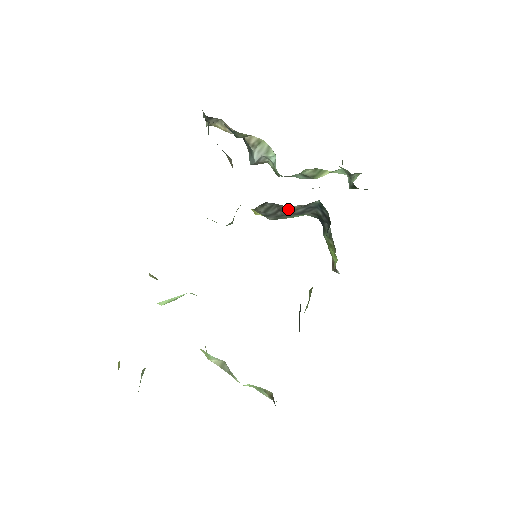
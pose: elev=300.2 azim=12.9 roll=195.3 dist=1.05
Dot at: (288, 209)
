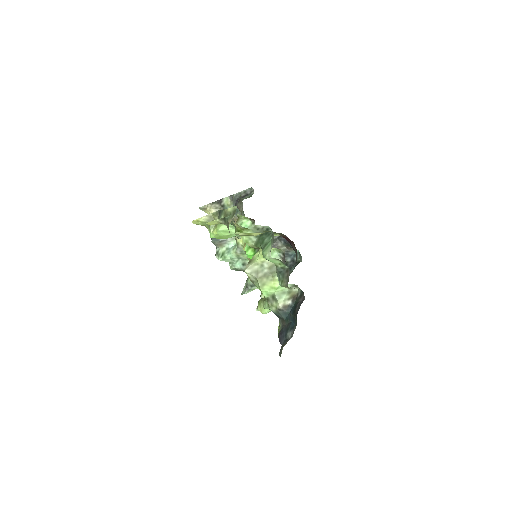
Dot at: (279, 247)
